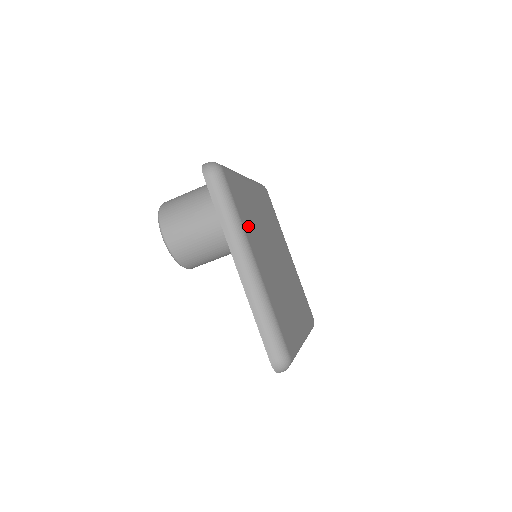
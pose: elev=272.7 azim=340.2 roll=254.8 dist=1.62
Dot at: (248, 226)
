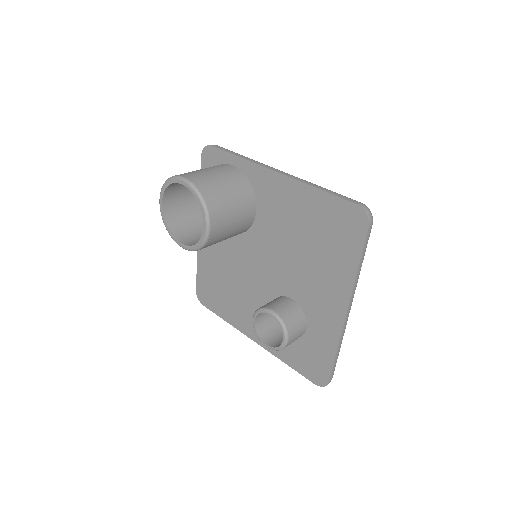
Dot at: occluded
